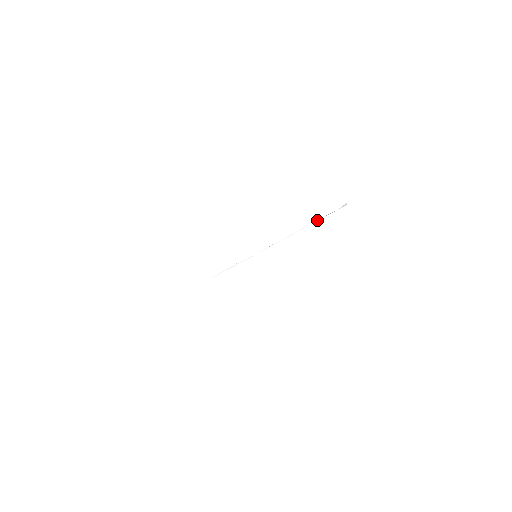
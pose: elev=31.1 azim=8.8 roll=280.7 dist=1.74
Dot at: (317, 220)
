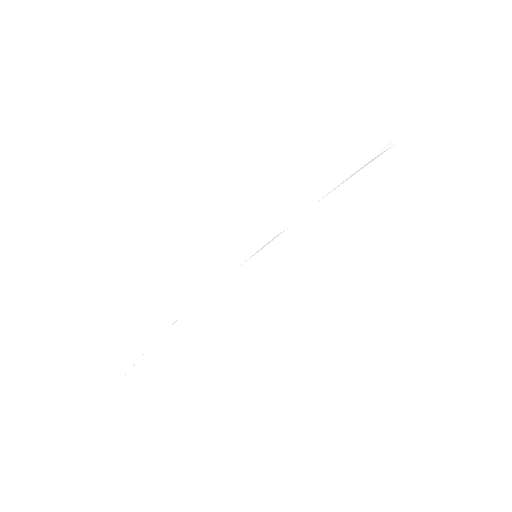
Dot at: (345, 181)
